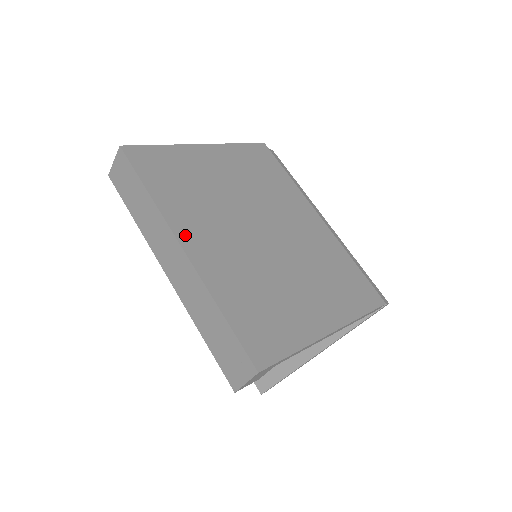
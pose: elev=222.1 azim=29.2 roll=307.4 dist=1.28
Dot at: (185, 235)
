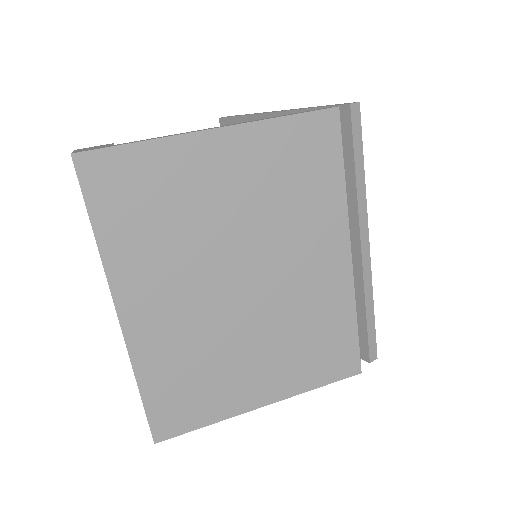
Dot at: (127, 299)
